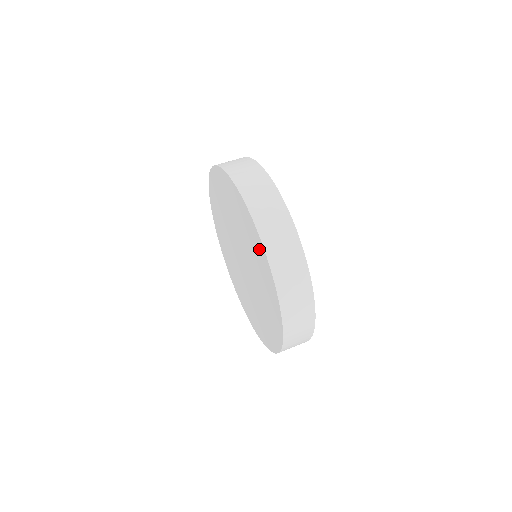
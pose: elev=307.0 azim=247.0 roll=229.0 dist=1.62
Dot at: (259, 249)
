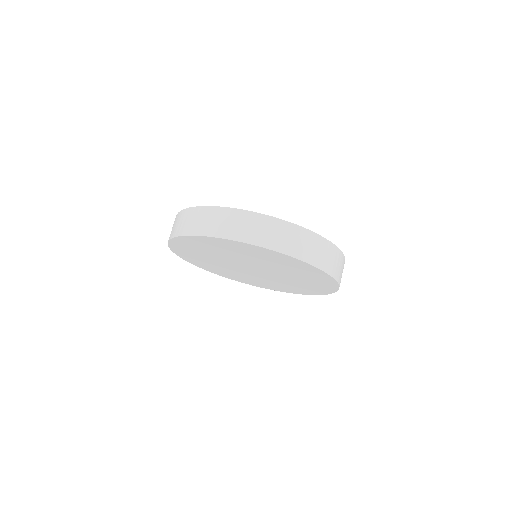
Dot at: (318, 275)
